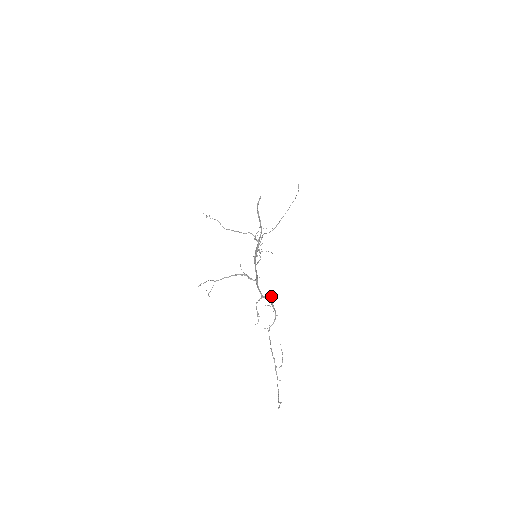
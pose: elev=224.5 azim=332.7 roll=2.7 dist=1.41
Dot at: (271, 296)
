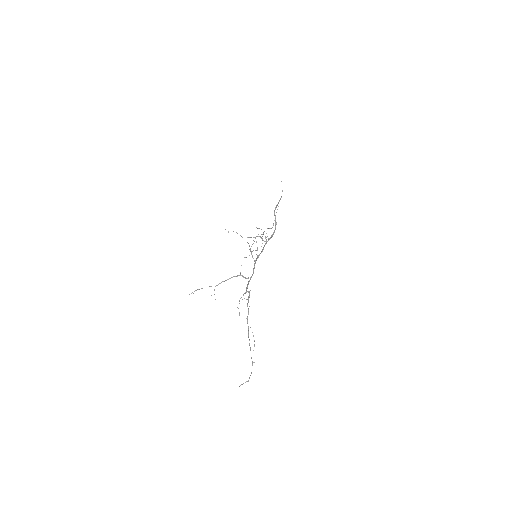
Dot at: occluded
